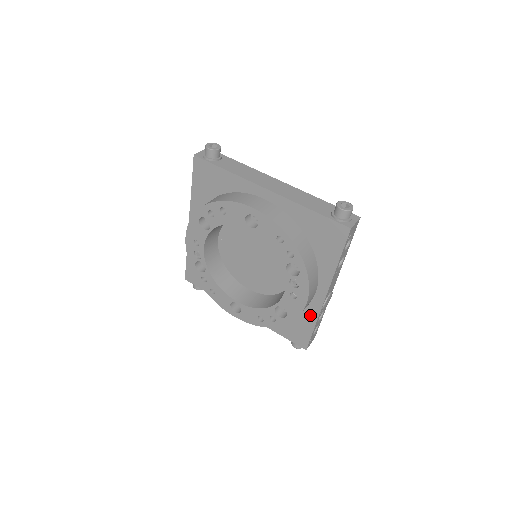
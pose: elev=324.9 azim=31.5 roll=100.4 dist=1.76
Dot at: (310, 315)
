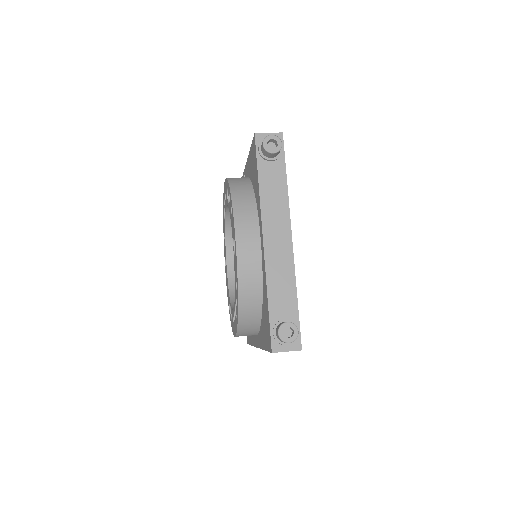
Dot at: (252, 337)
